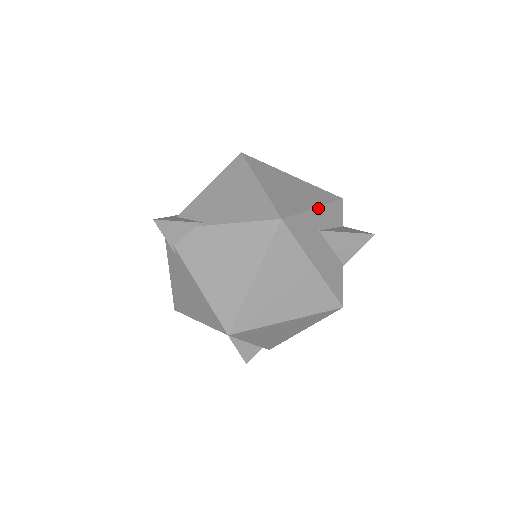
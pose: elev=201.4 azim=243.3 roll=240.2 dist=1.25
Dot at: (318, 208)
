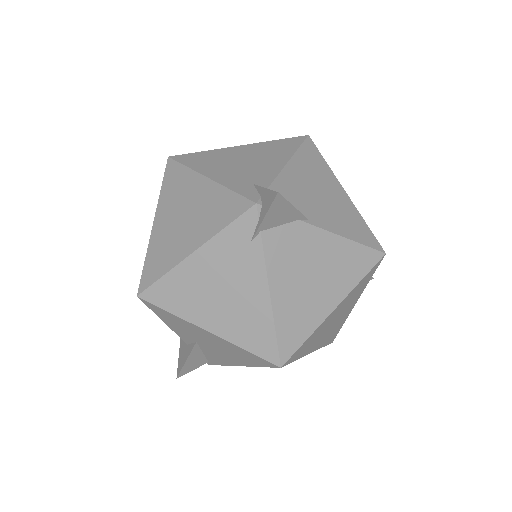
Dot at: occluded
